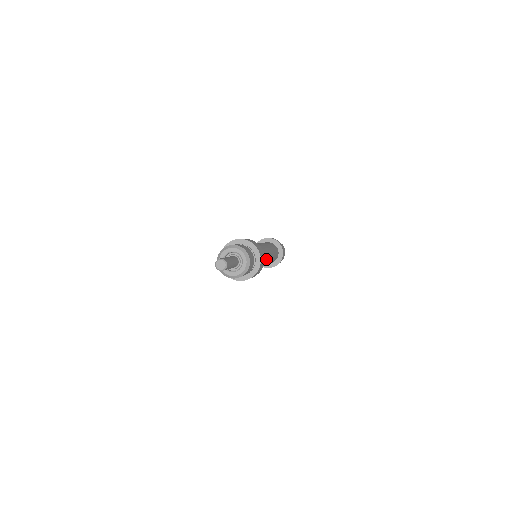
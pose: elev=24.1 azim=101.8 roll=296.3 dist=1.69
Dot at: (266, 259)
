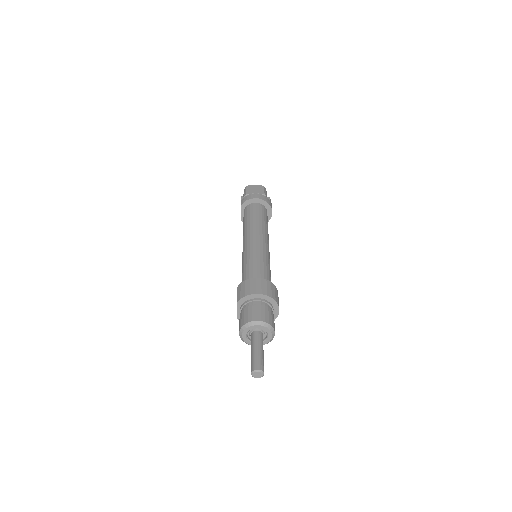
Dot at: occluded
